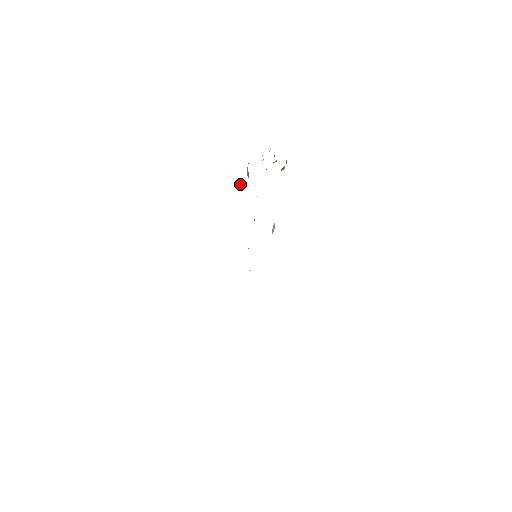
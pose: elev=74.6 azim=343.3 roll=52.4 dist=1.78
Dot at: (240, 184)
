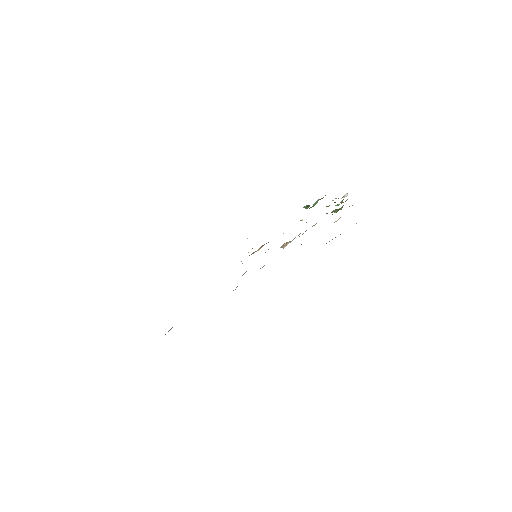
Dot at: (304, 207)
